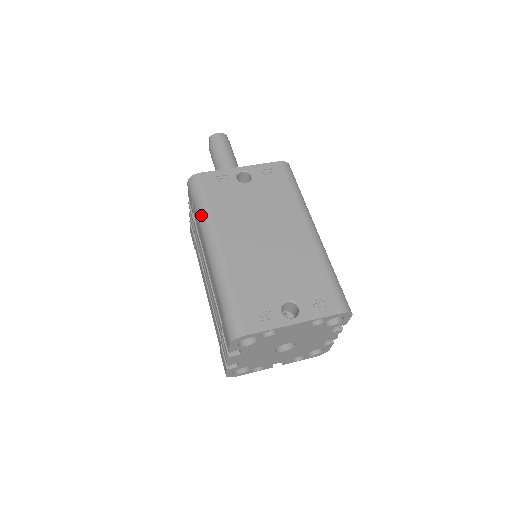
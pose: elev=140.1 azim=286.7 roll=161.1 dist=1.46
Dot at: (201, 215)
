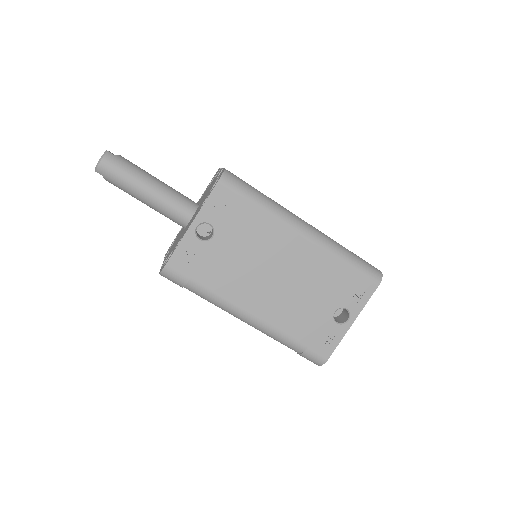
Dot at: (208, 300)
